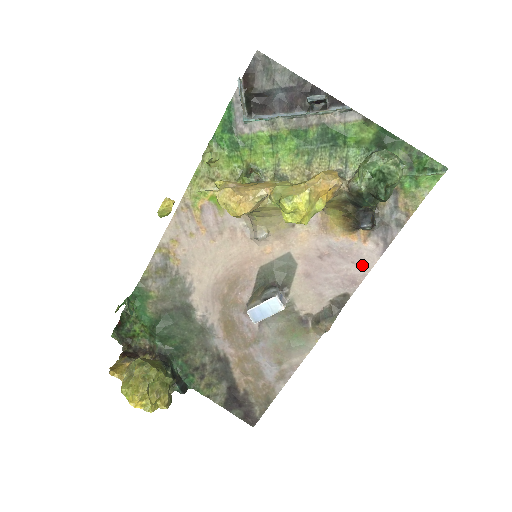
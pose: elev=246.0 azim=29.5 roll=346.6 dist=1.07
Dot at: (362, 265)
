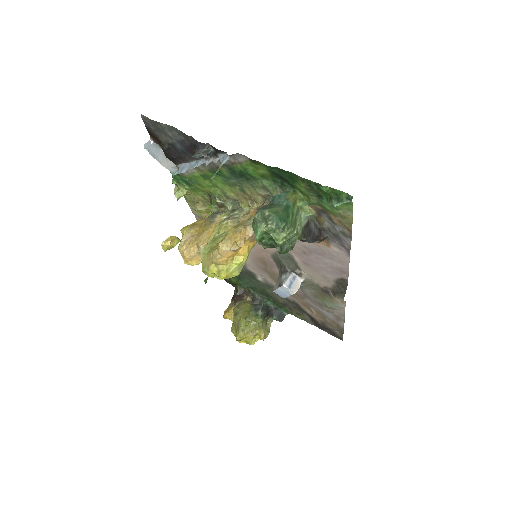
Dot at: (340, 261)
